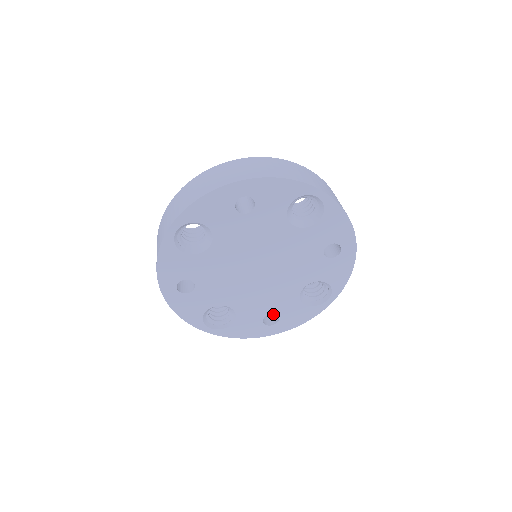
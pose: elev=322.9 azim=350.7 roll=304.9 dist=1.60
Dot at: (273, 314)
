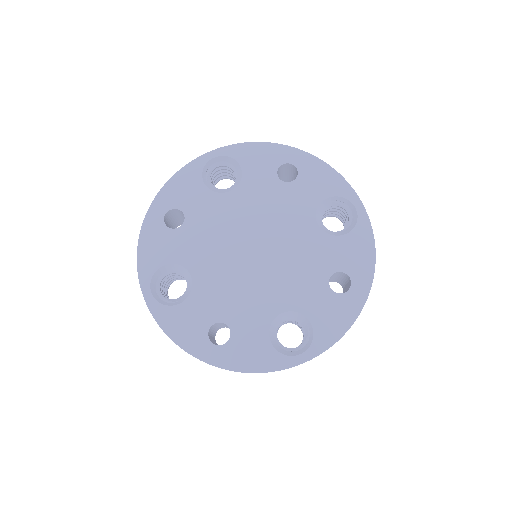
Dot at: (347, 284)
